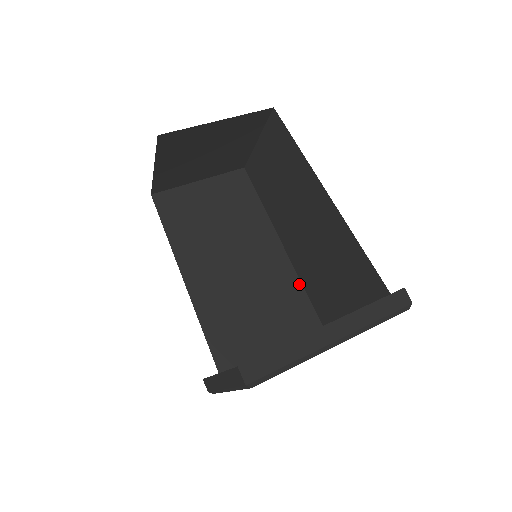
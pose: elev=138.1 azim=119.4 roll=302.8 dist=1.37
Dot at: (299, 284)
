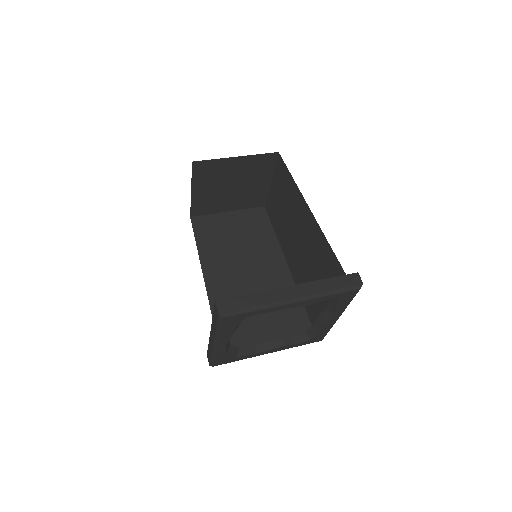
Dot at: occluded
